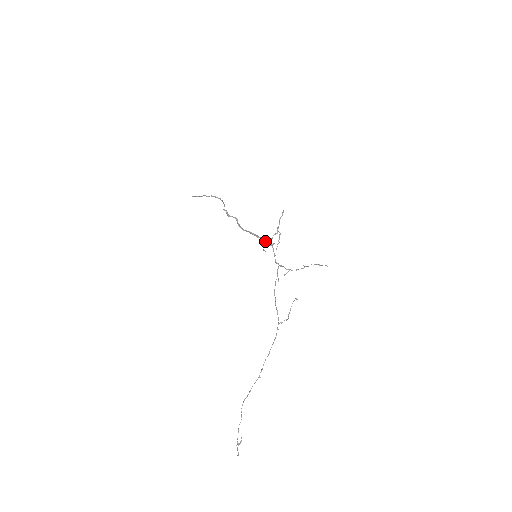
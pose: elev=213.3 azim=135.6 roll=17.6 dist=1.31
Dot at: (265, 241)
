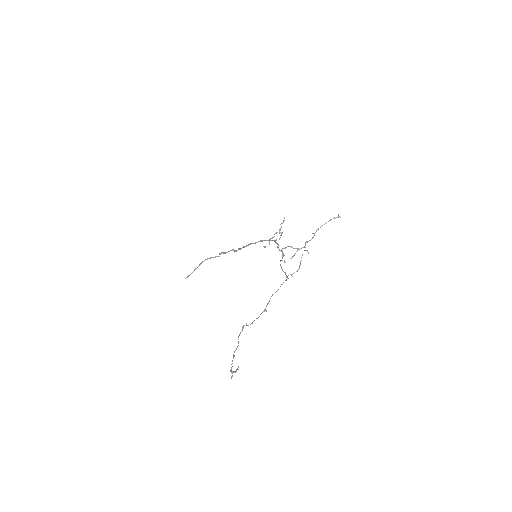
Dot at: (266, 240)
